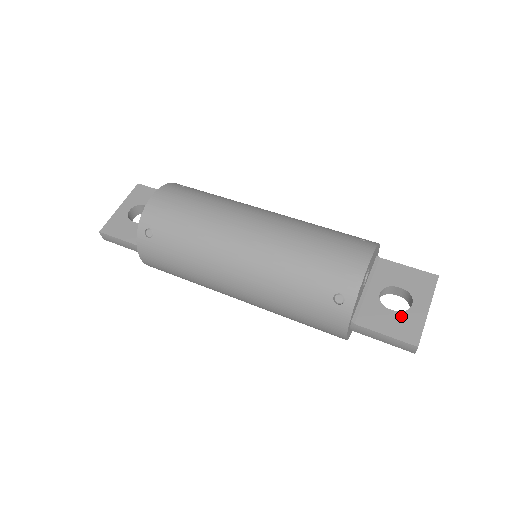
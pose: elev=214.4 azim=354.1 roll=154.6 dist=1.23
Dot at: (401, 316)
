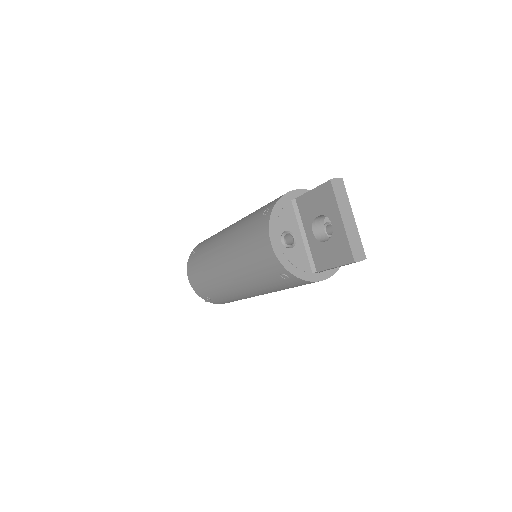
Dot at: (332, 243)
